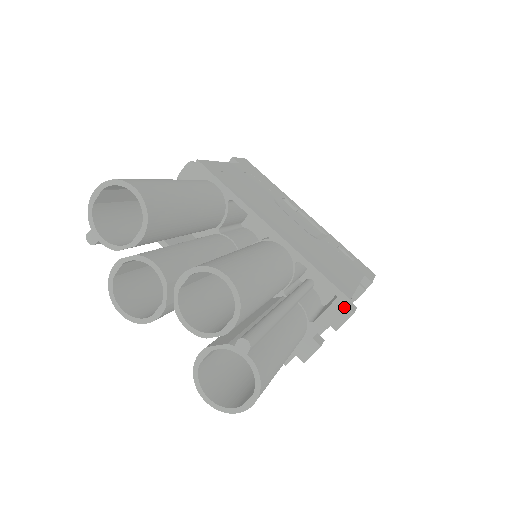
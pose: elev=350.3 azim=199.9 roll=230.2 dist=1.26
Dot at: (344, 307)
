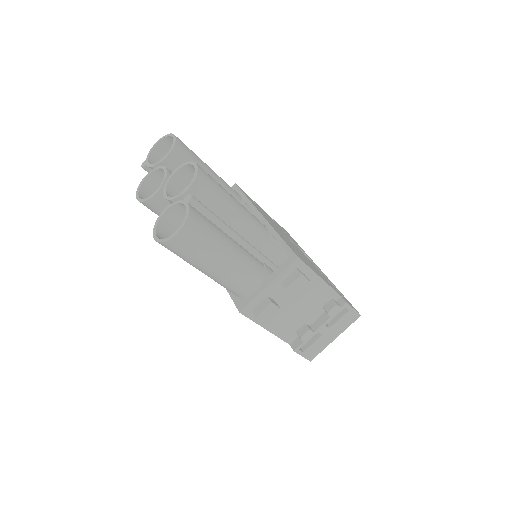
Dot at: (296, 270)
